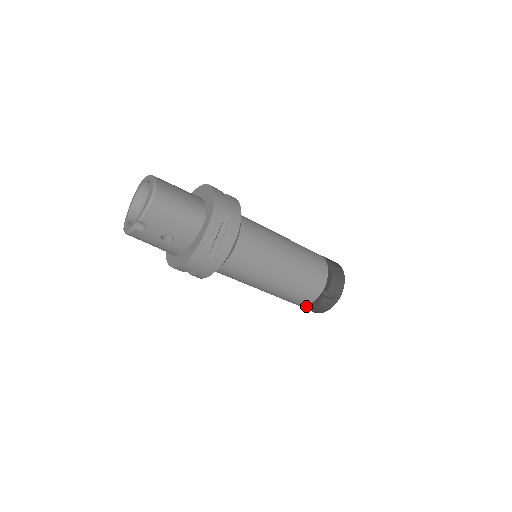
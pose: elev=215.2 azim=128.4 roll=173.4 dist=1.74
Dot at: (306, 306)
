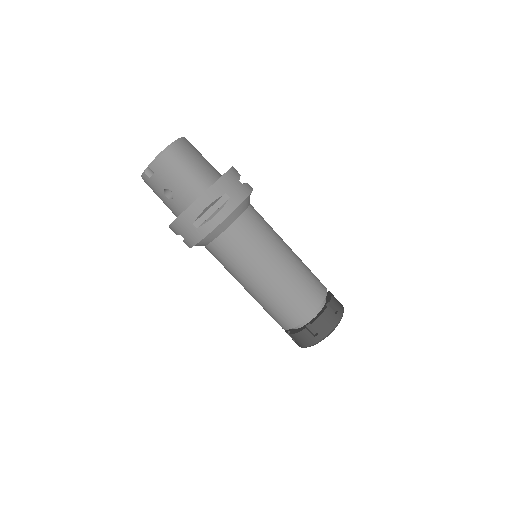
Dot at: occluded
